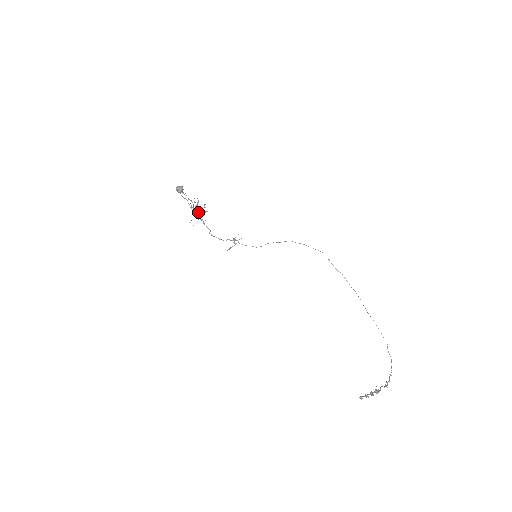
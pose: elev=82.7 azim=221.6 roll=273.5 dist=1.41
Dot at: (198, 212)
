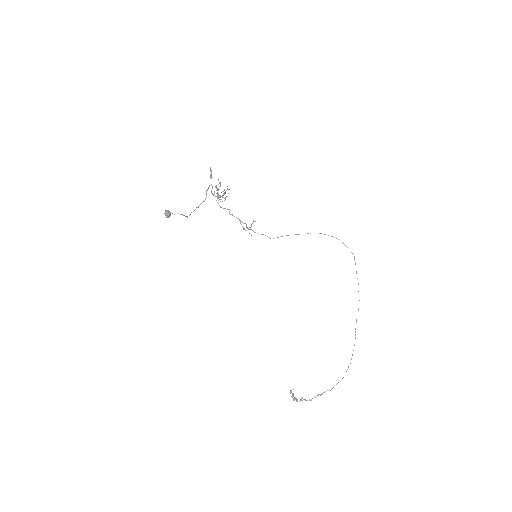
Dot at: (218, 196)
